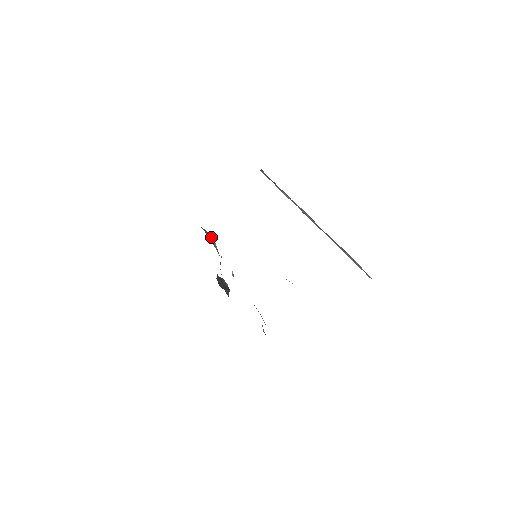
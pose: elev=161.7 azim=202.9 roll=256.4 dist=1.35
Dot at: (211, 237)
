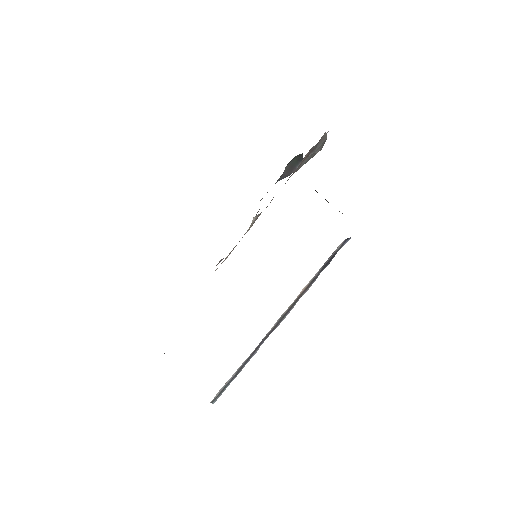
Dot at: (321, 147)
